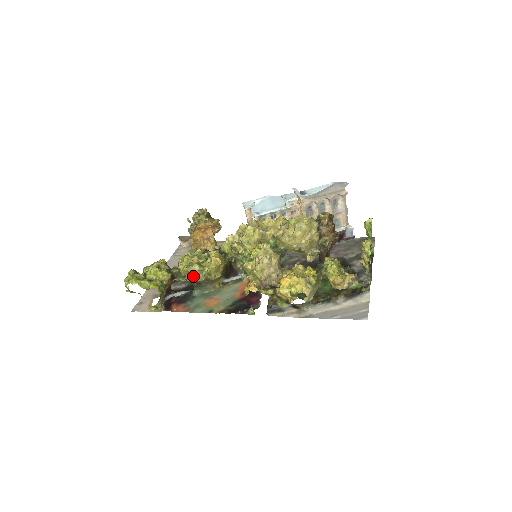
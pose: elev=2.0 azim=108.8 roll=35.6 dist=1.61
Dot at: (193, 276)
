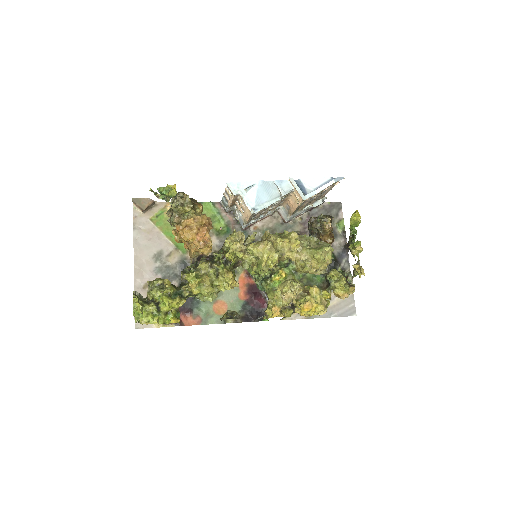
Dot at: (207, 296)
